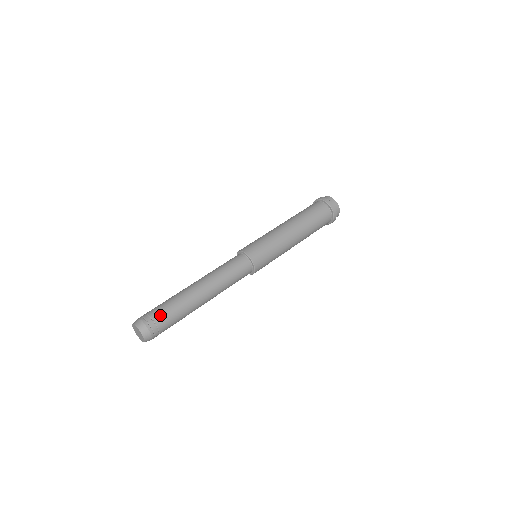
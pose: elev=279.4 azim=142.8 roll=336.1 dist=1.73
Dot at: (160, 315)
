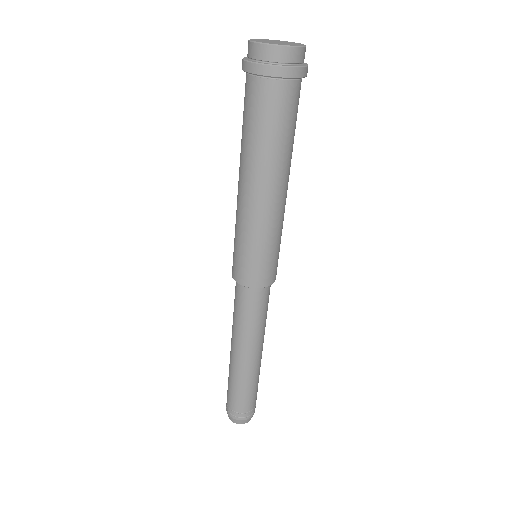
Dot at: (240, 406)
